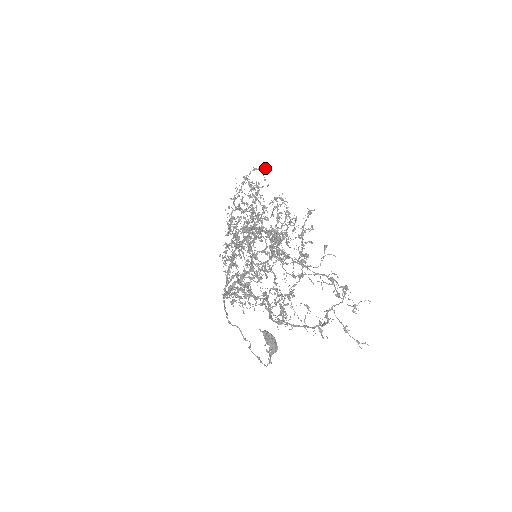
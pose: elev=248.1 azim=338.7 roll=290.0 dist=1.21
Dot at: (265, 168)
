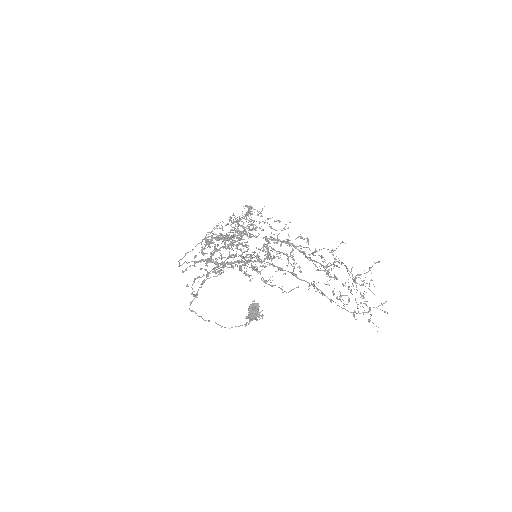
Dot at: occluded
